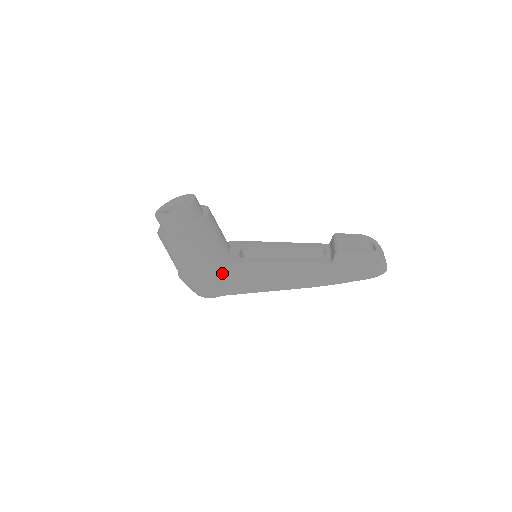
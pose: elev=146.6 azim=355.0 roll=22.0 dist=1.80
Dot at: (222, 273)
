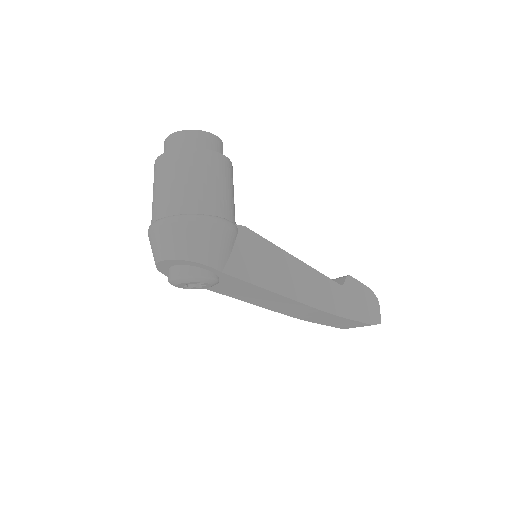
Dot at: (235, 236)
